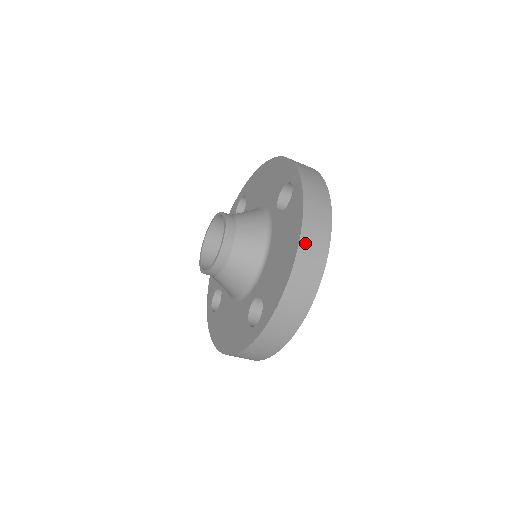
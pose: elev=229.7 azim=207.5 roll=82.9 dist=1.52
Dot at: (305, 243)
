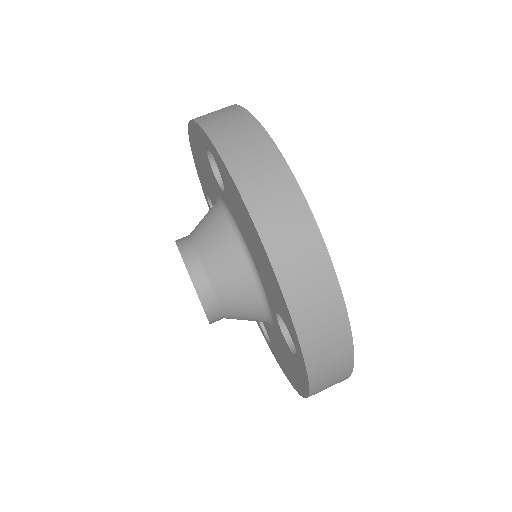
Dot at: (262, 214)
